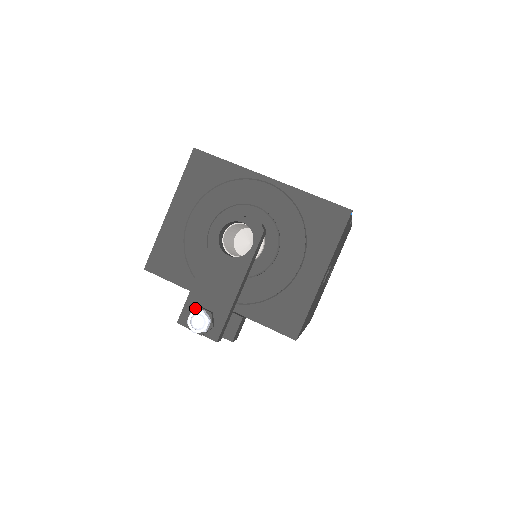
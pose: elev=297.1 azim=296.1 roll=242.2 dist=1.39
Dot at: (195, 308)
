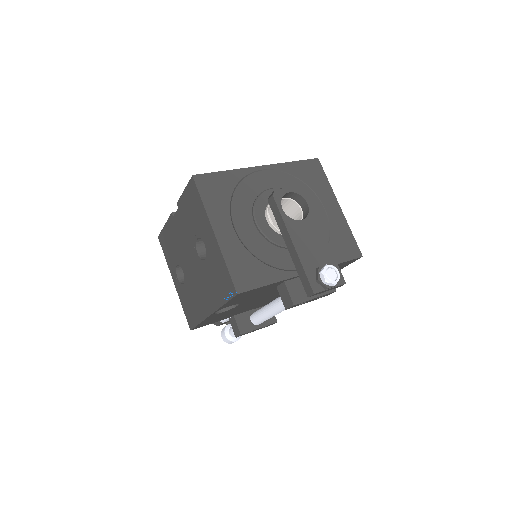
Dot at: (315, 273)
